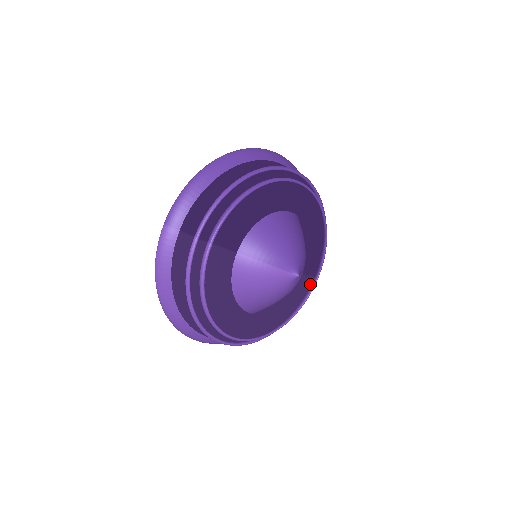
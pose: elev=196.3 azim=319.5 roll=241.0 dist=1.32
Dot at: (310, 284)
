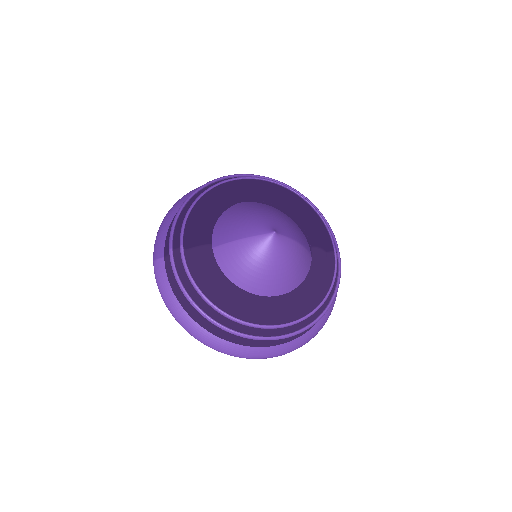
Dot at: (333, 259)
